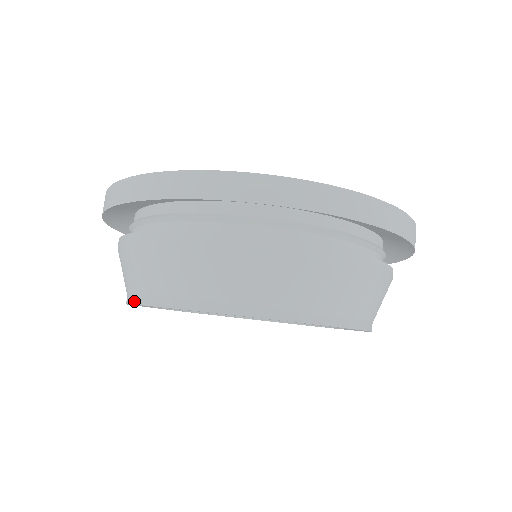
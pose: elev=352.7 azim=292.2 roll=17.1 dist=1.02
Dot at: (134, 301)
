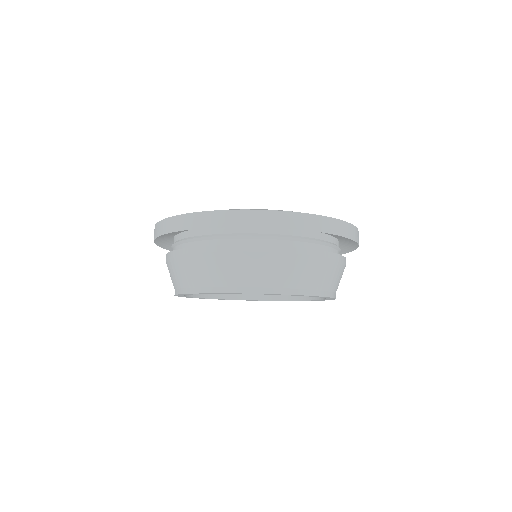
Dot at: (206, 291)
